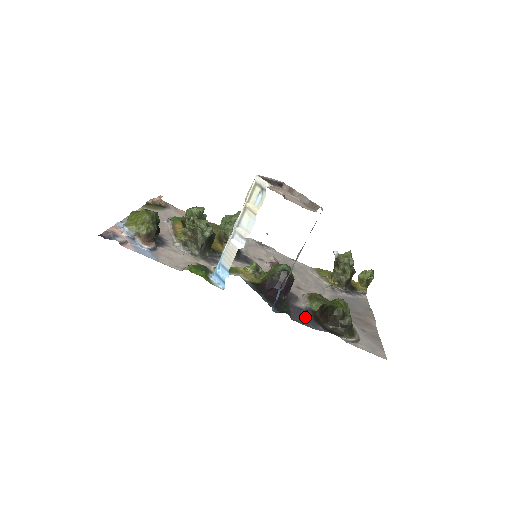
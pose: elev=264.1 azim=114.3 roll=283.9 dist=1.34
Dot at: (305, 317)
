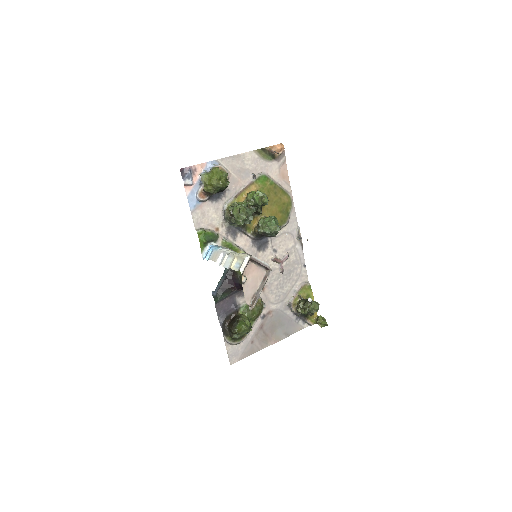
Dot at: (227, 309)
